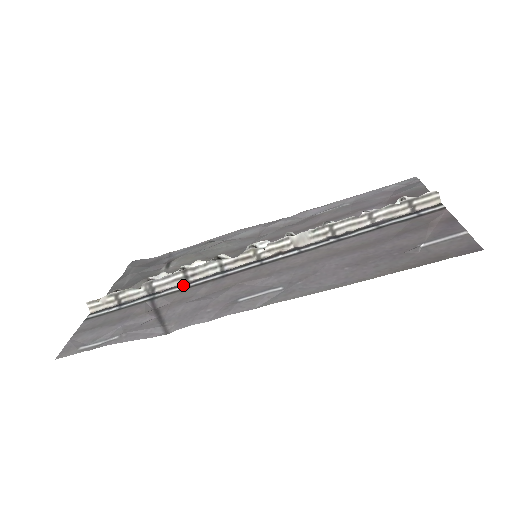
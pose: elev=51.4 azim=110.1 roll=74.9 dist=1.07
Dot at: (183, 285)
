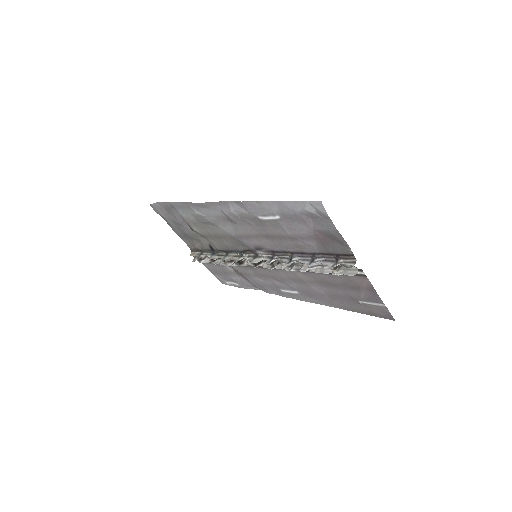
Dot at: occluded
